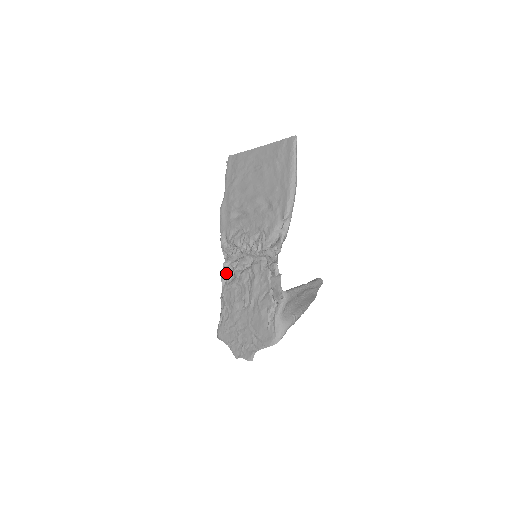
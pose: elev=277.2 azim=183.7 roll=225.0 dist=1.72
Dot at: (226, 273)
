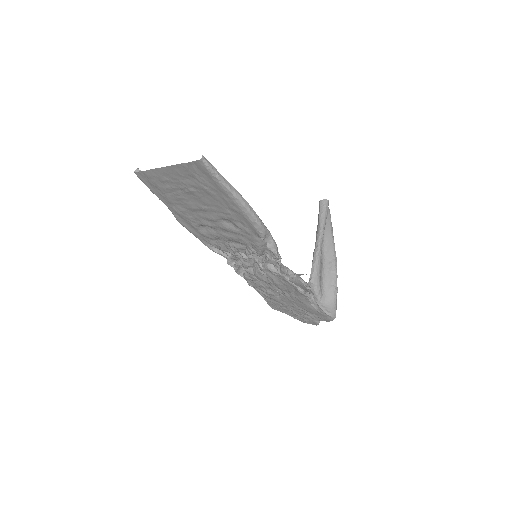
Dot at: (237, 269)
